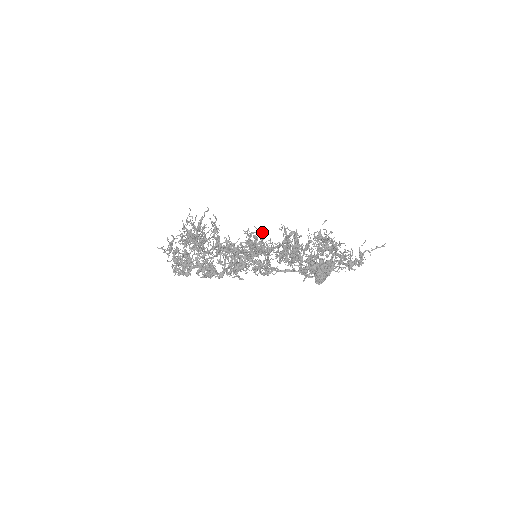
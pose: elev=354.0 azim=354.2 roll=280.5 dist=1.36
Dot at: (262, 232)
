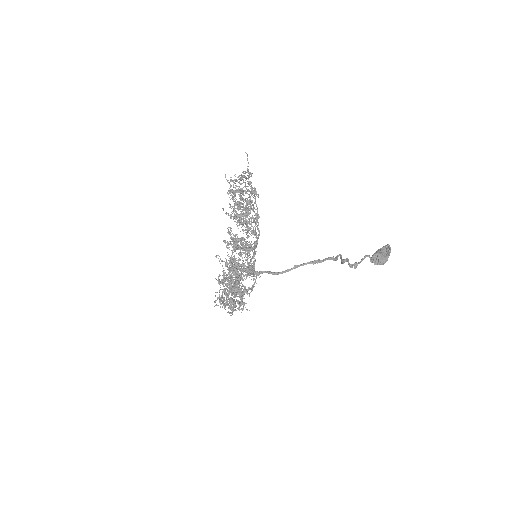
Dot at: (228, 231)
